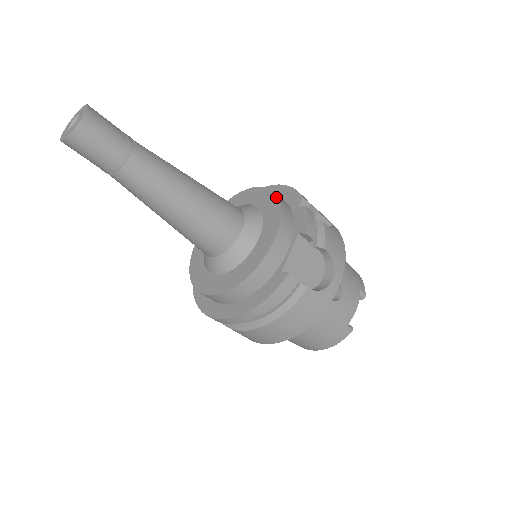
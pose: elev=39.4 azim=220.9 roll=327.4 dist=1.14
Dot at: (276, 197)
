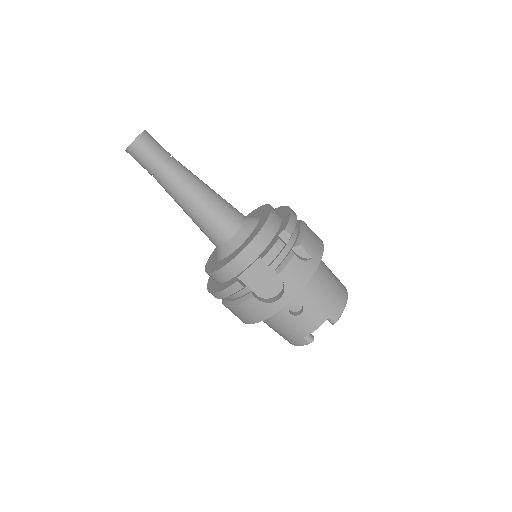
Dot at: (265, 222)
